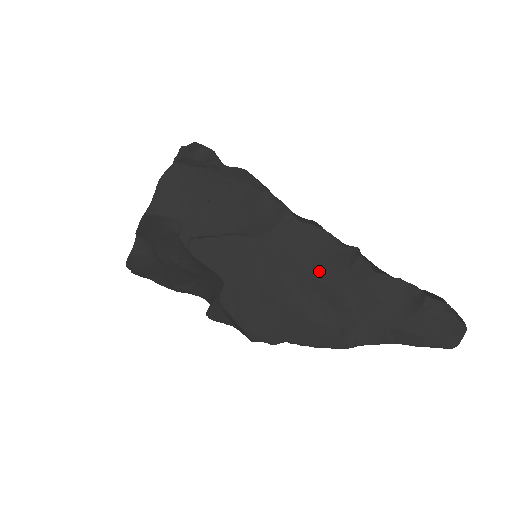
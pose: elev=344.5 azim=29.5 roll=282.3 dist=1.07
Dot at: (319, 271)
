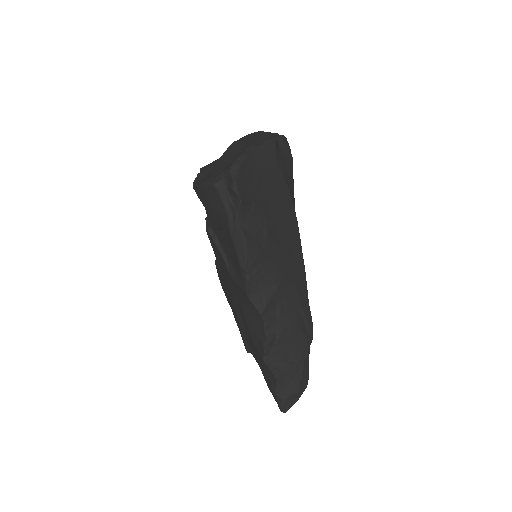
Dot at: (248, 322)
